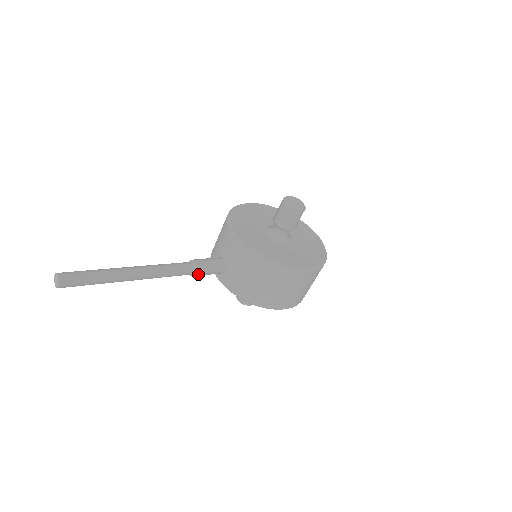
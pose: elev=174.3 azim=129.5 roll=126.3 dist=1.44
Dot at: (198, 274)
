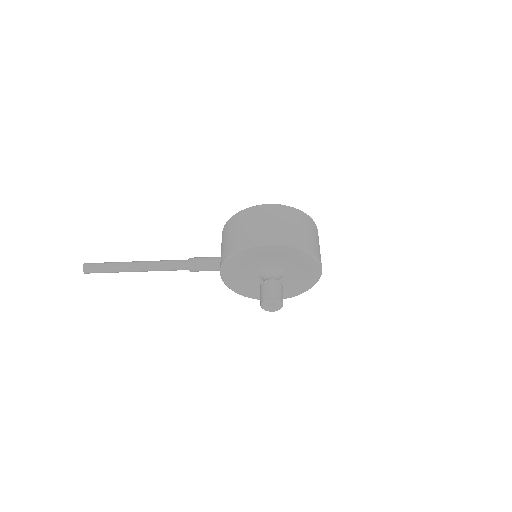
Dot at: (192, 262)
